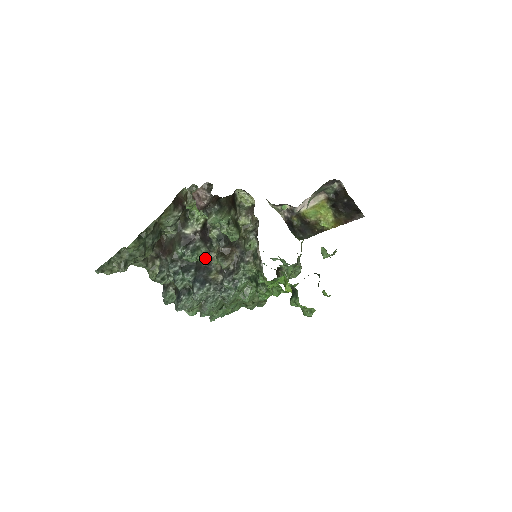
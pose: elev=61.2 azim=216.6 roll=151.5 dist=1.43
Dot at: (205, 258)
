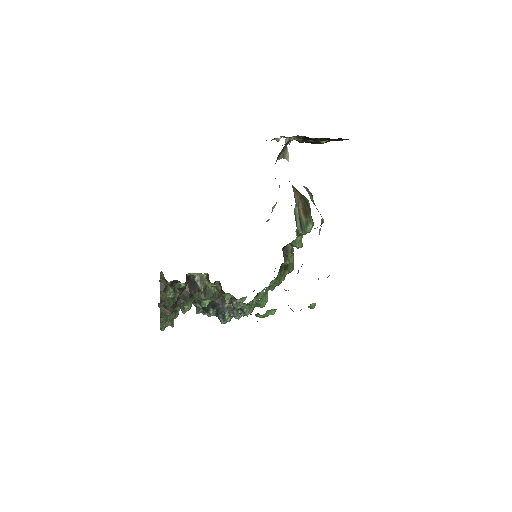
Dot at: occluded
